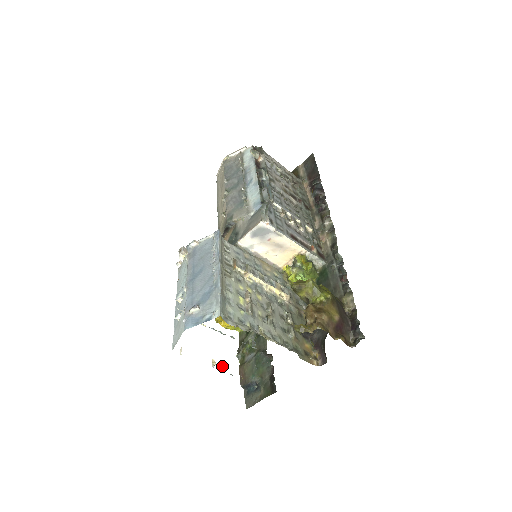
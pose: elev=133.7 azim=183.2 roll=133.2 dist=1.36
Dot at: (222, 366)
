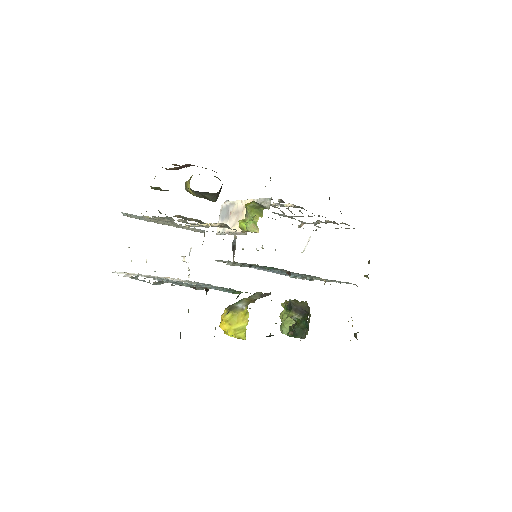
Dot at: (138, 279)
